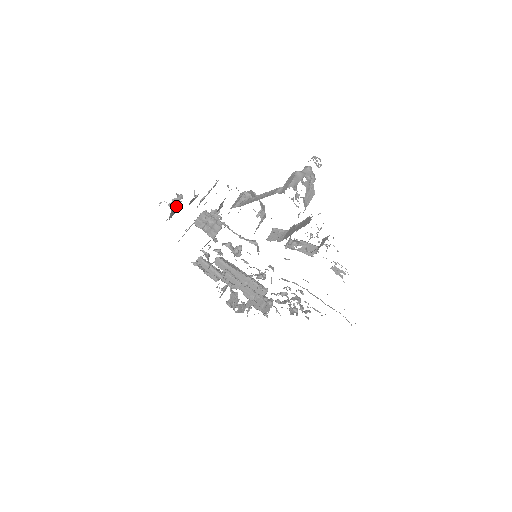
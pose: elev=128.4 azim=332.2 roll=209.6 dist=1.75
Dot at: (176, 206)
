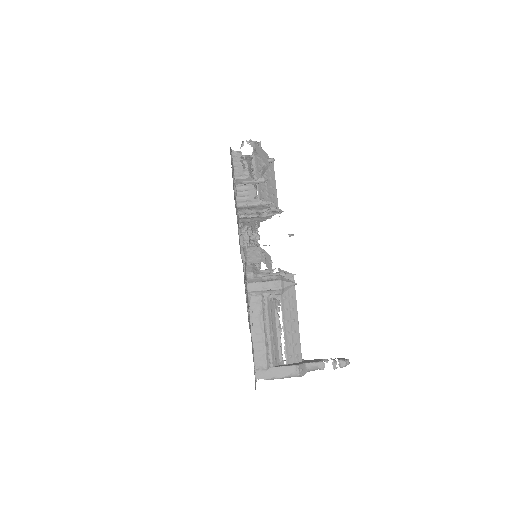
Dot at: occluded
